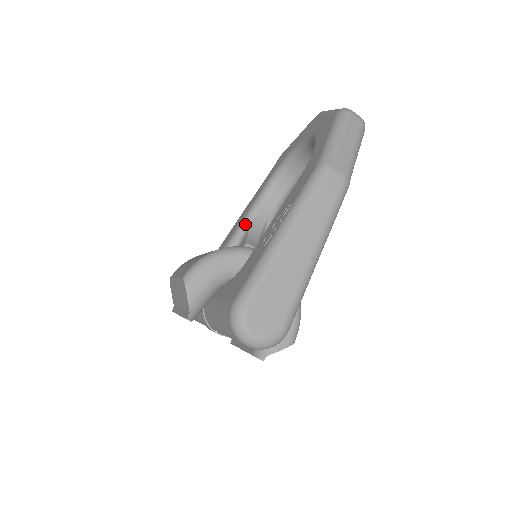
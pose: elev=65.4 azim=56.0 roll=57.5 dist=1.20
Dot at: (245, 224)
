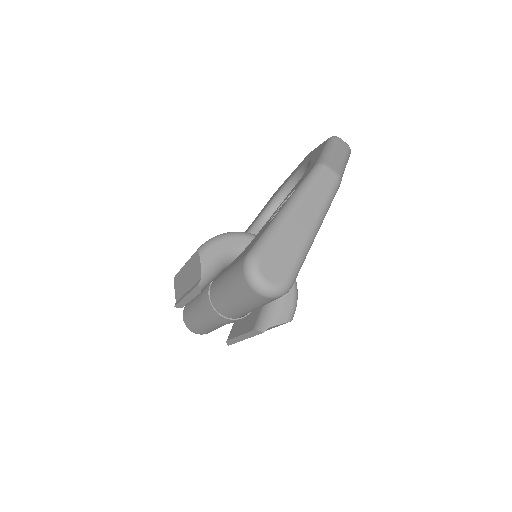
Dot at: occluded
